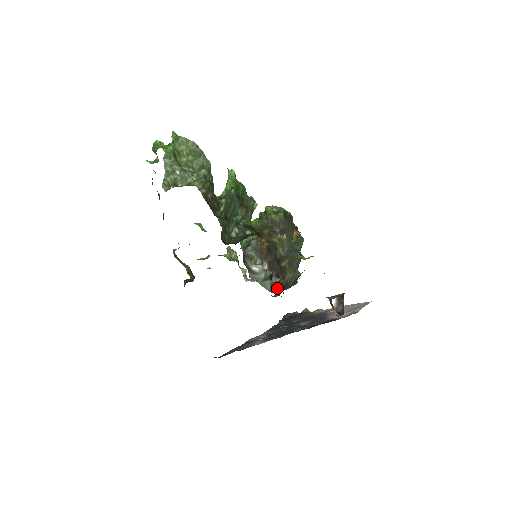
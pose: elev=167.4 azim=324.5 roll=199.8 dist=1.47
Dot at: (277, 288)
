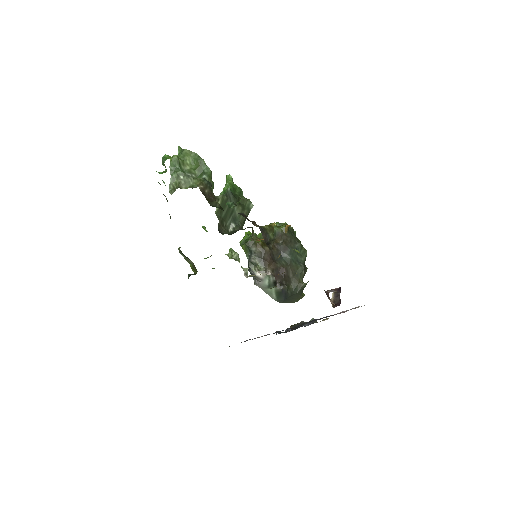
Dot at: (283, 297)
